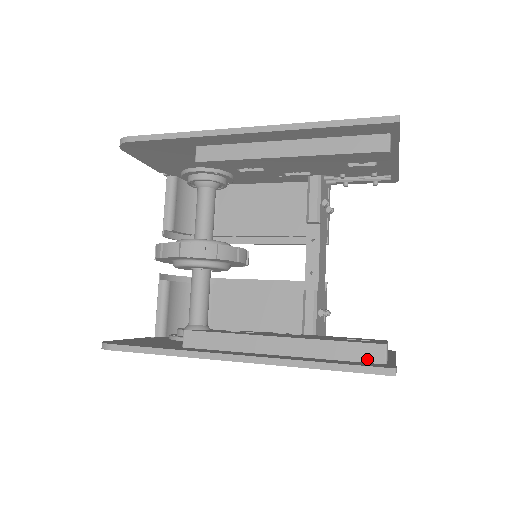
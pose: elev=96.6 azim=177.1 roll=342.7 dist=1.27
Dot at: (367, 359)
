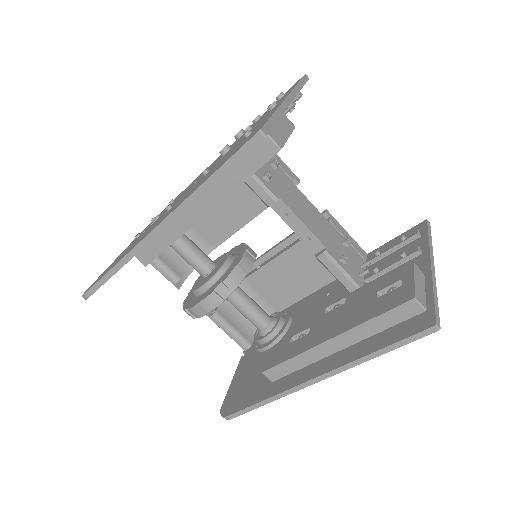
Dot at: (408, 316)
